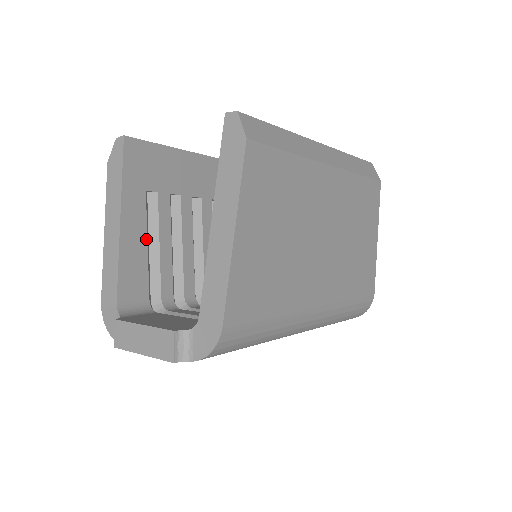
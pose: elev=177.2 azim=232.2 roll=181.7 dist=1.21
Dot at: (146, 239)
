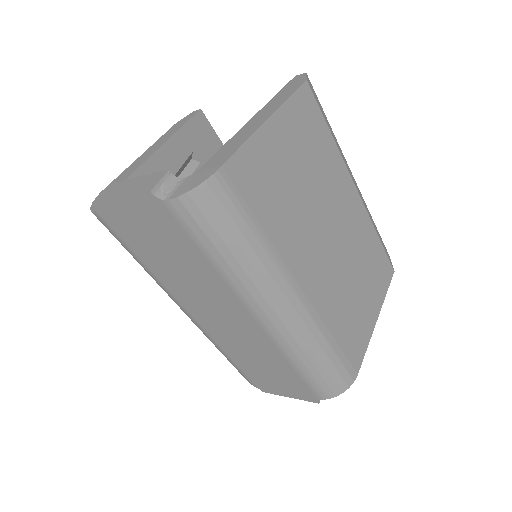
Dot at: occluded
